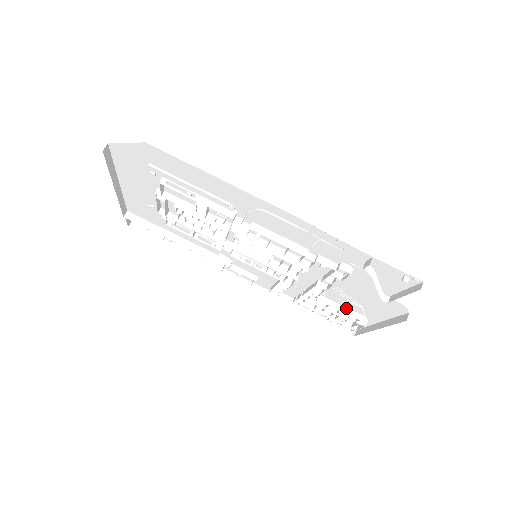
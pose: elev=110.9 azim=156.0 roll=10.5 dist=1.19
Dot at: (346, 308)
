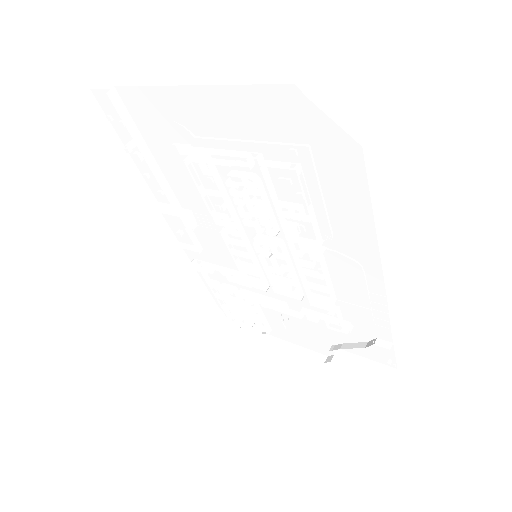
Dot at: (266, 319)
